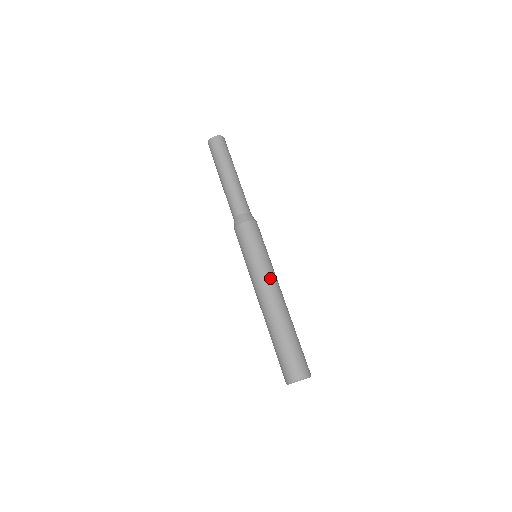
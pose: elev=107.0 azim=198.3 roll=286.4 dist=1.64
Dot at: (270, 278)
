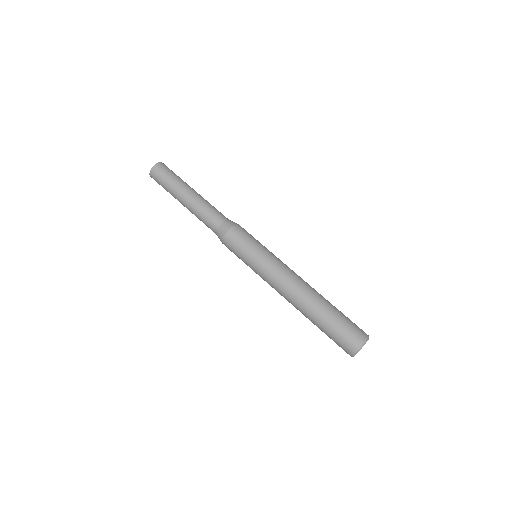
Dot at: (282, 268)
